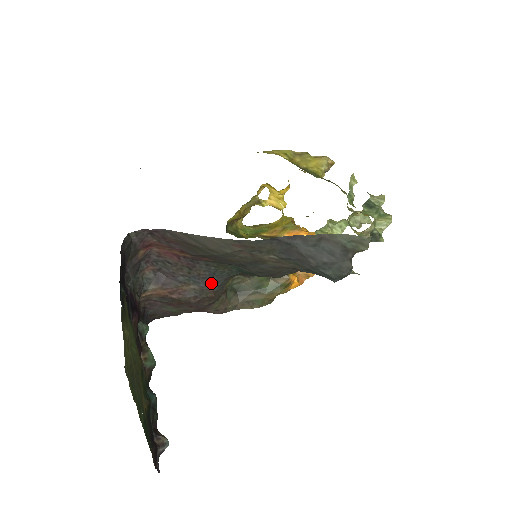
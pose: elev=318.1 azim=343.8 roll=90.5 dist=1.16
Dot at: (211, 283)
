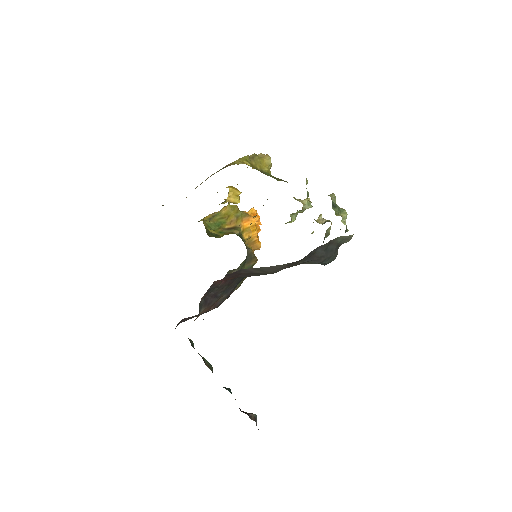
Dot at: (234, 288)
